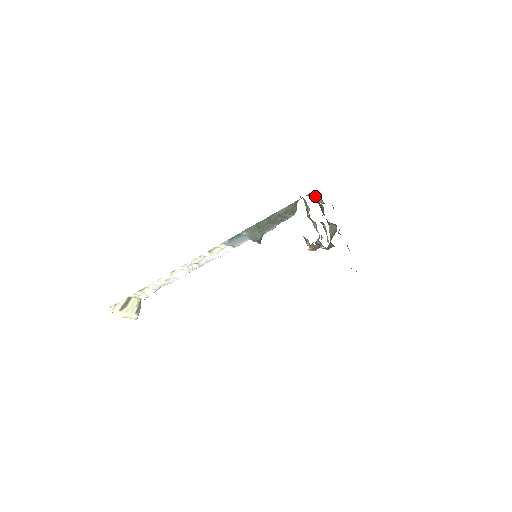
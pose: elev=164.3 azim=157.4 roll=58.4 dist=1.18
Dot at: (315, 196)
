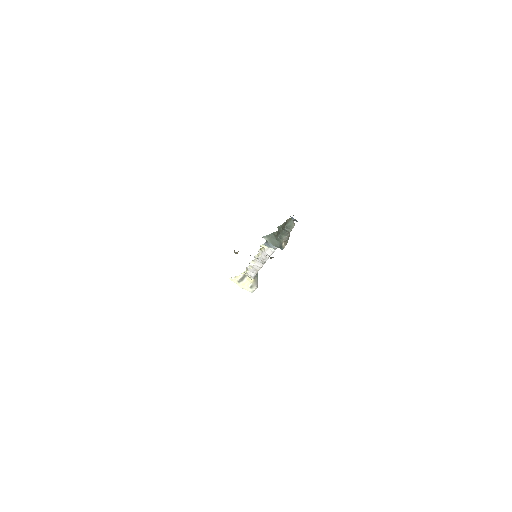
Dot at: (290, 216)
